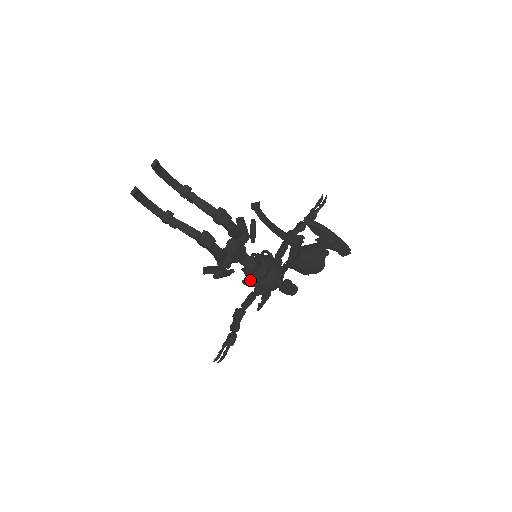
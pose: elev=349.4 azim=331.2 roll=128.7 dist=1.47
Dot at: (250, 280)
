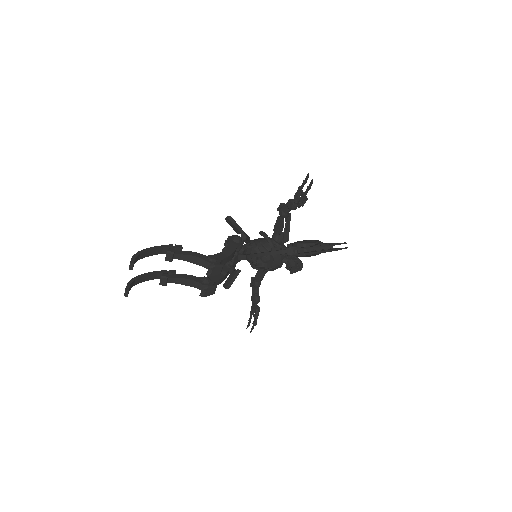
Dot at: (257, 267)
